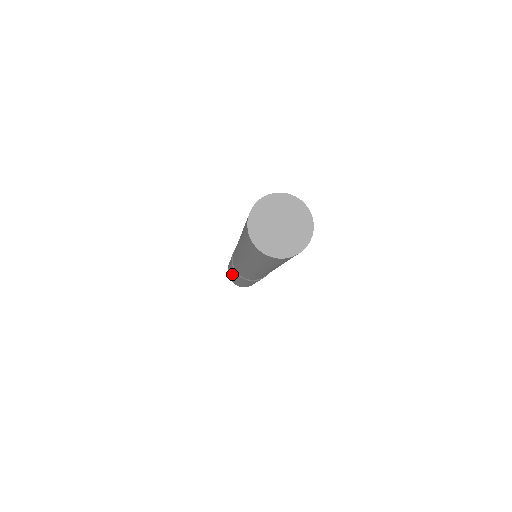
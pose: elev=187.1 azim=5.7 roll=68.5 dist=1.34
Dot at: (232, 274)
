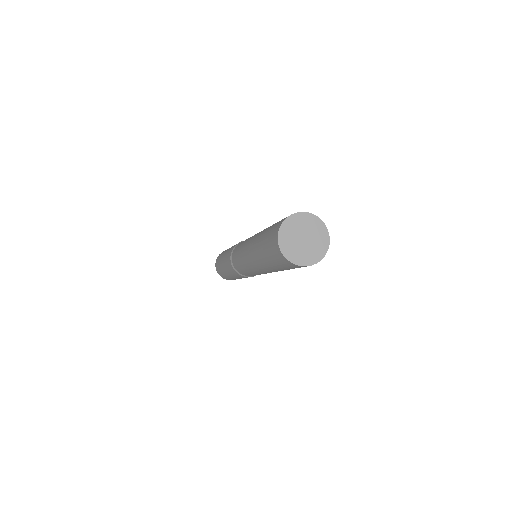
Dot at: (225, 267)
